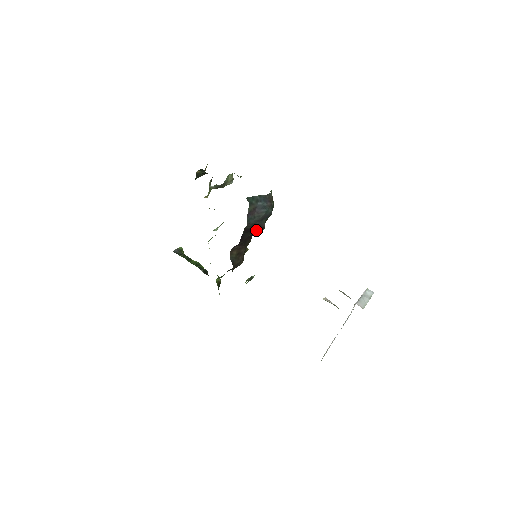
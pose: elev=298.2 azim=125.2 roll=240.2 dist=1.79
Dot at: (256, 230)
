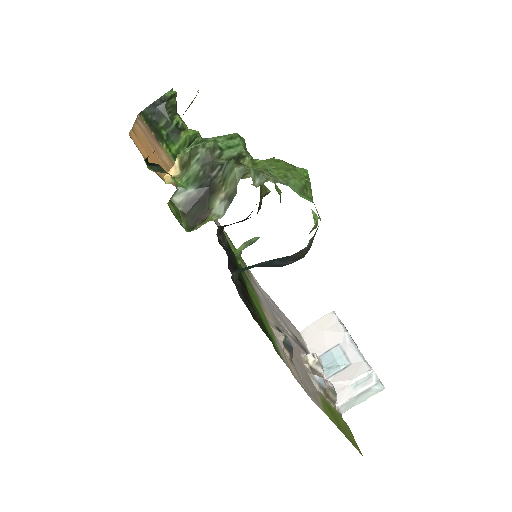
Dot at: occluded
